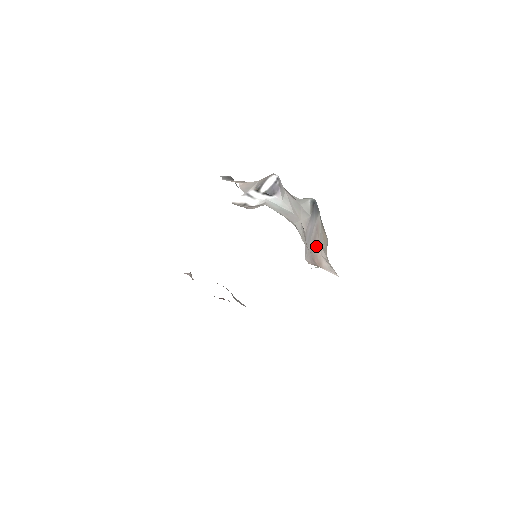
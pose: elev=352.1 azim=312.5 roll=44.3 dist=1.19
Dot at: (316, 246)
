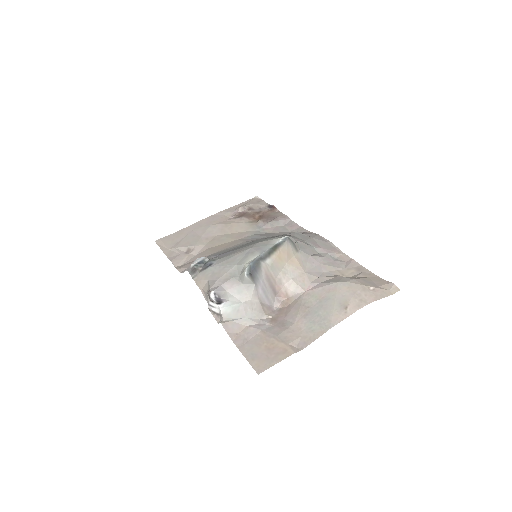
Dot at: (276, 285)
